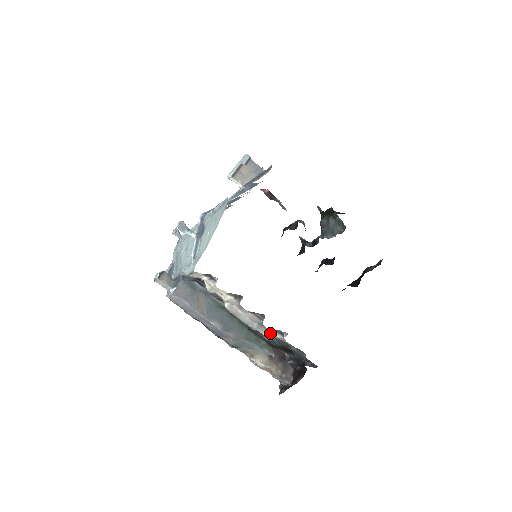
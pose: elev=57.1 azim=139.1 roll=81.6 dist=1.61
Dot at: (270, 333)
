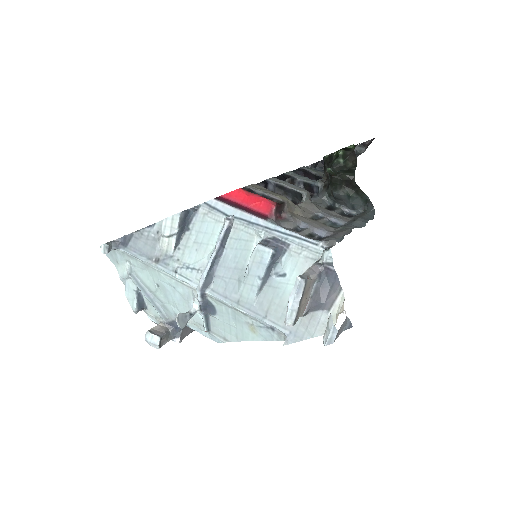
Dot at: occluded
